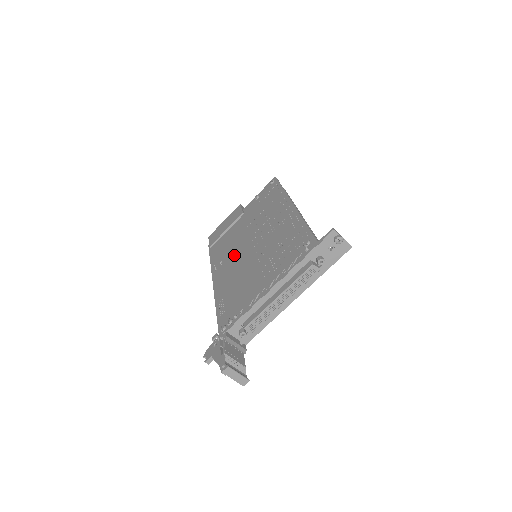
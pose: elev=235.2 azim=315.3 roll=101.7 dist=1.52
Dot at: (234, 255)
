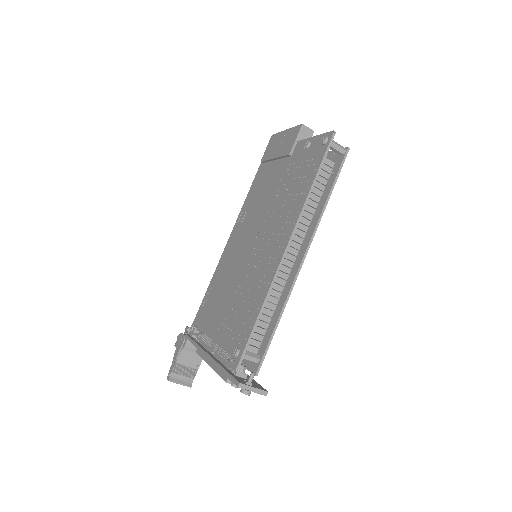
Dot at: (246, 230)
